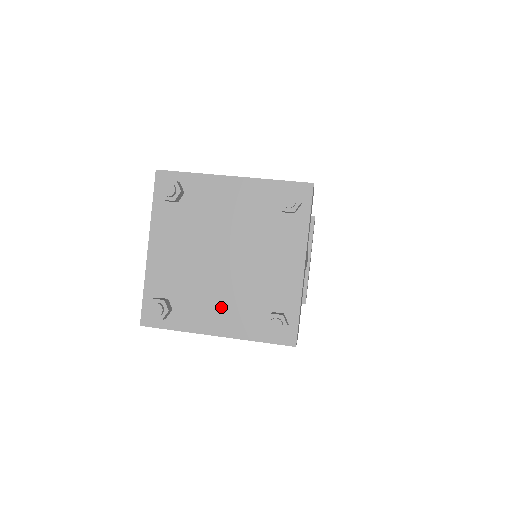
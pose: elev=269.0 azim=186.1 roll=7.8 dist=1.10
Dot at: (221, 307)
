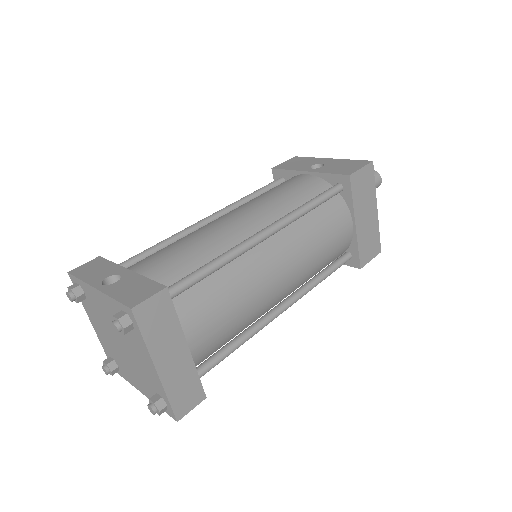
Dot at: (135, 377)
